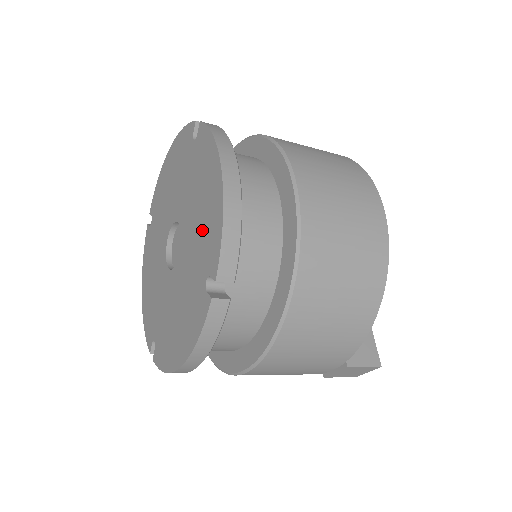
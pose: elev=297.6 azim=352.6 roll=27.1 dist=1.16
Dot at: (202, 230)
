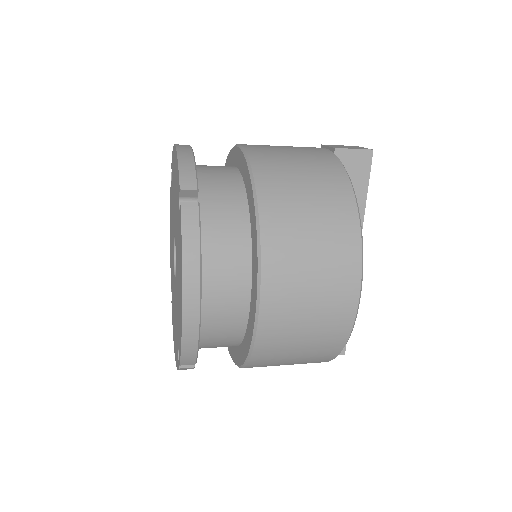
Dot at: (178, 308)
